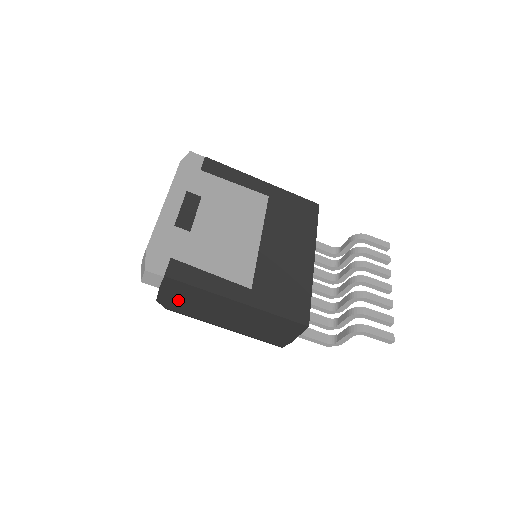
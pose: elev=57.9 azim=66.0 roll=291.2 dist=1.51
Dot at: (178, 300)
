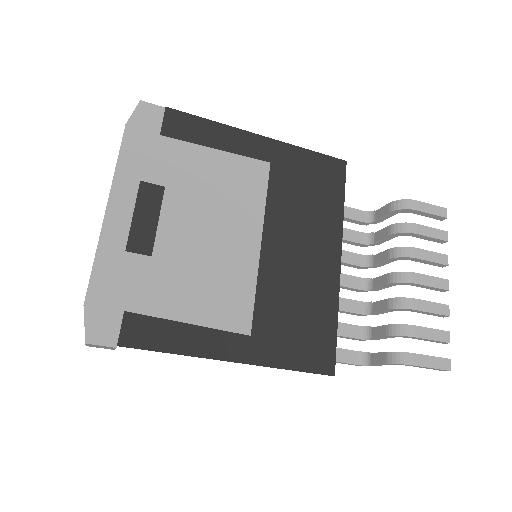
Dot at: occluded
